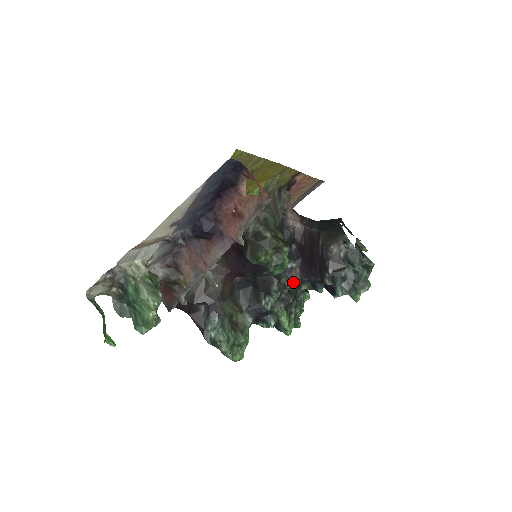
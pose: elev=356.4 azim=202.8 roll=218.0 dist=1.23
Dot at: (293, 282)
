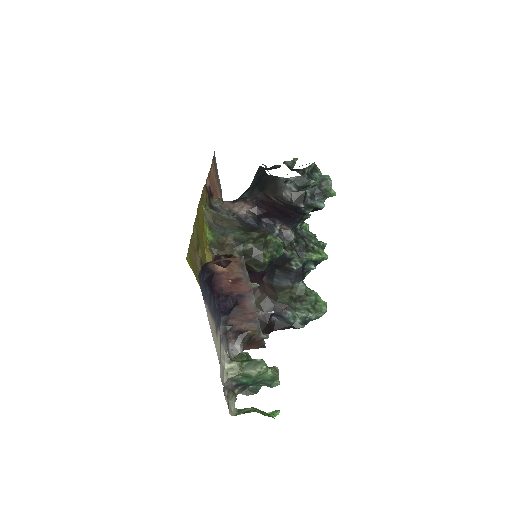
Dot at: (291, 236)
